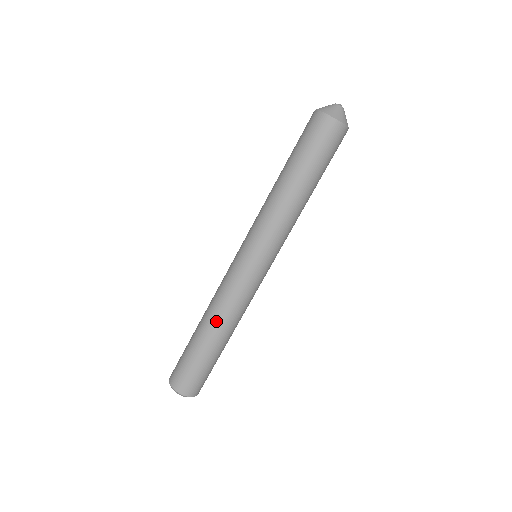
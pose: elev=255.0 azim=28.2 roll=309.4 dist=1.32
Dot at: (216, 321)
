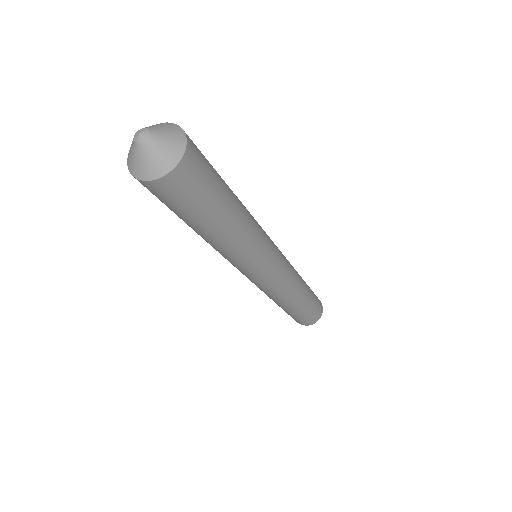
Dot at: (274, 301)
